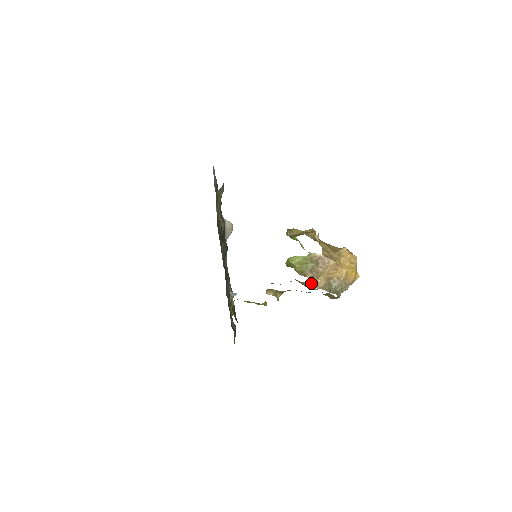
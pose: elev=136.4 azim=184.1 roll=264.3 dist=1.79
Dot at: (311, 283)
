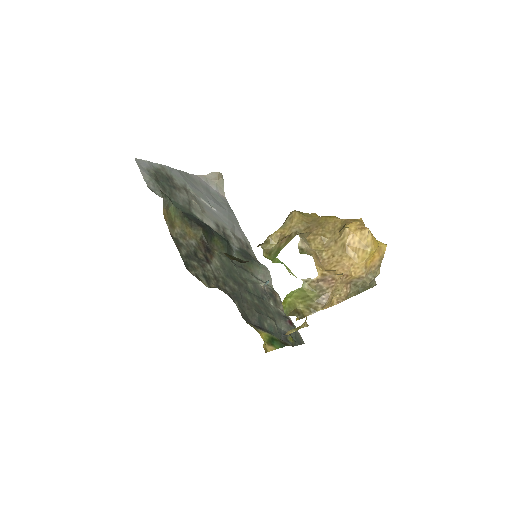
Dot at: occluded
